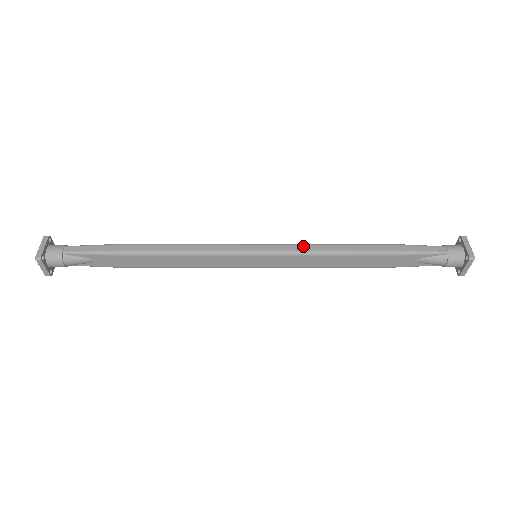
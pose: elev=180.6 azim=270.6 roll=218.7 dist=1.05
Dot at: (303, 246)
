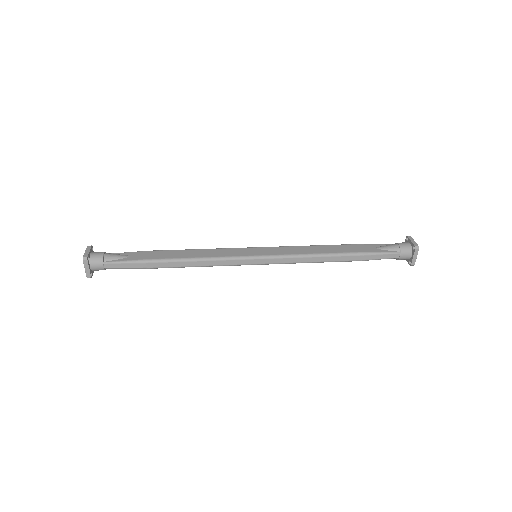
Dot at: (293, 259)
